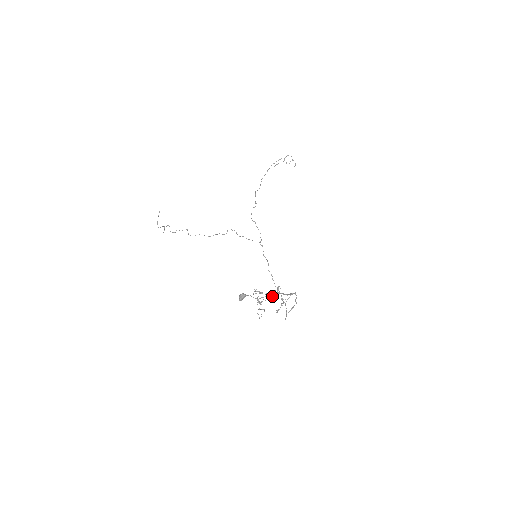
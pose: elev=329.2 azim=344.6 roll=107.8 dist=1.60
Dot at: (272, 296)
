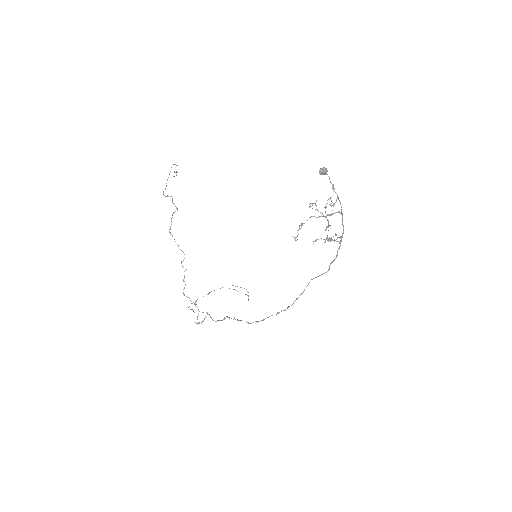
Dot at: (328, 220)
